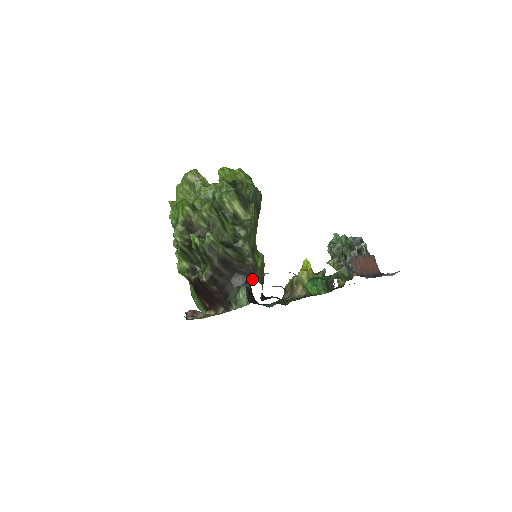
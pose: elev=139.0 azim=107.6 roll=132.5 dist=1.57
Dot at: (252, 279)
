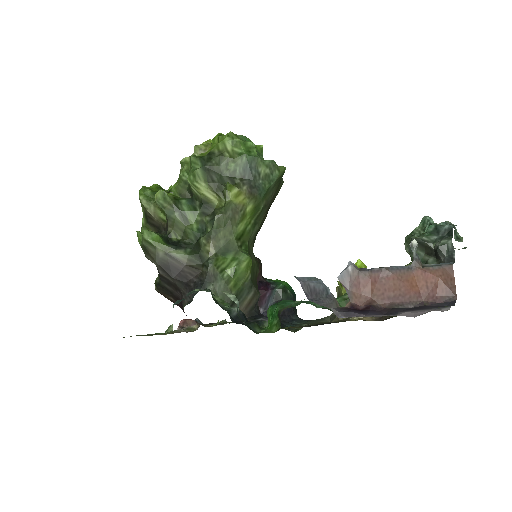
Dot at: (186, 295)
